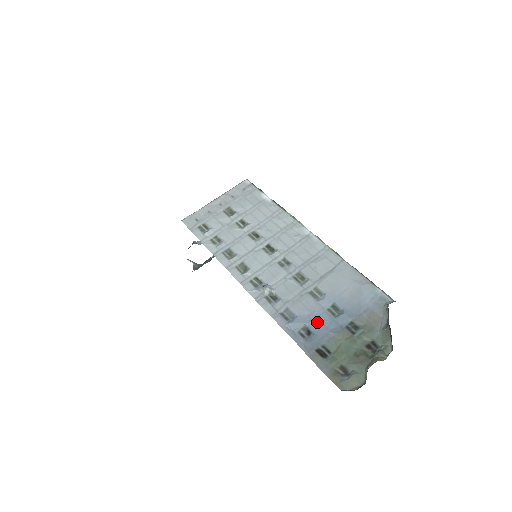
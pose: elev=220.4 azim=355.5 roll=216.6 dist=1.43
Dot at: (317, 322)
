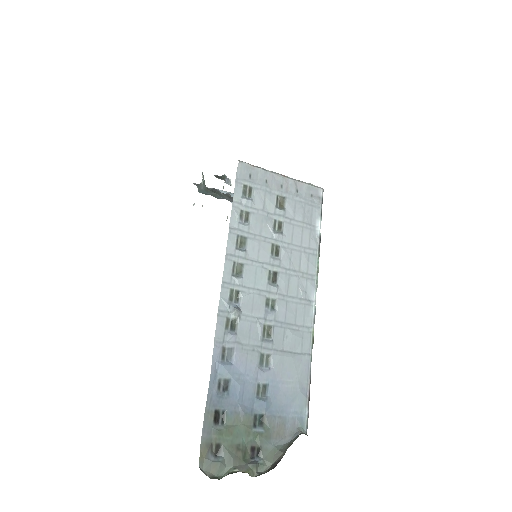
Dot at: (241, 387)
